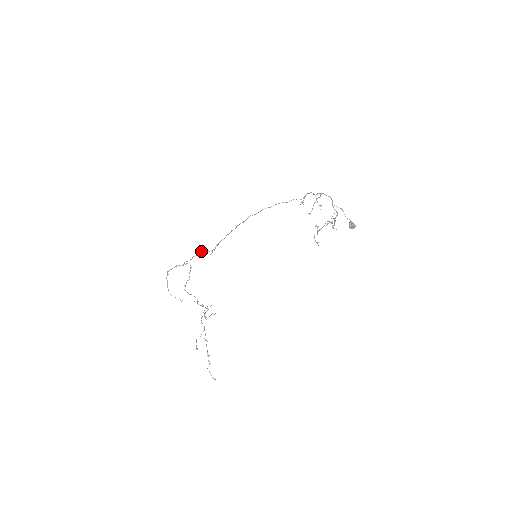
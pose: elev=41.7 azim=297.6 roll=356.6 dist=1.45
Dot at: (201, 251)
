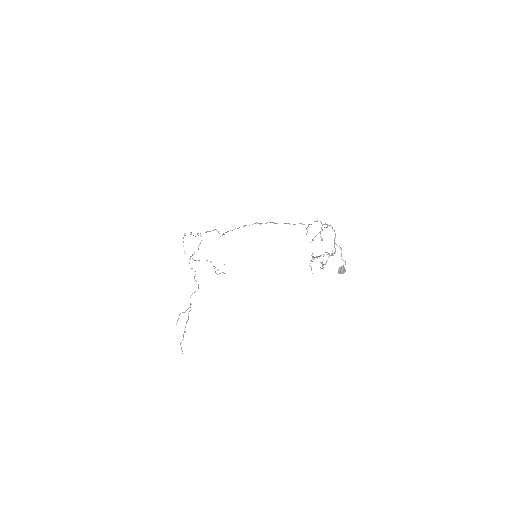
Dot at: (214, 229)
